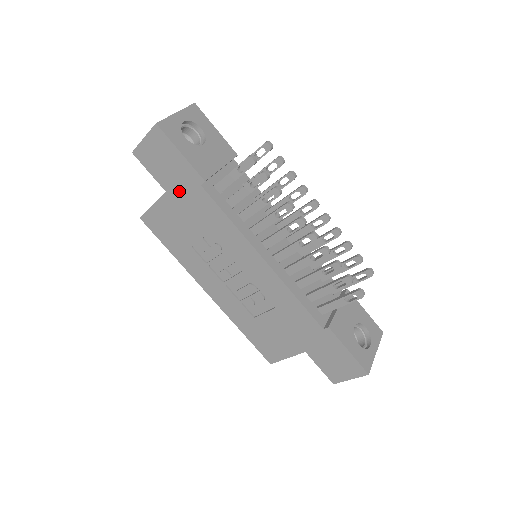
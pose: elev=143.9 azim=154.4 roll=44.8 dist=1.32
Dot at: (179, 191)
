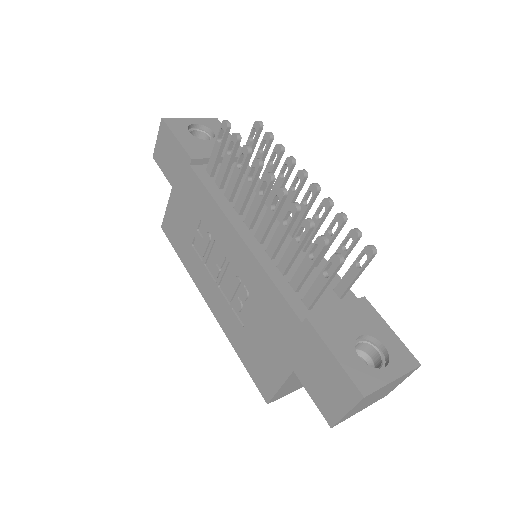
Dot at: (179, 181)
